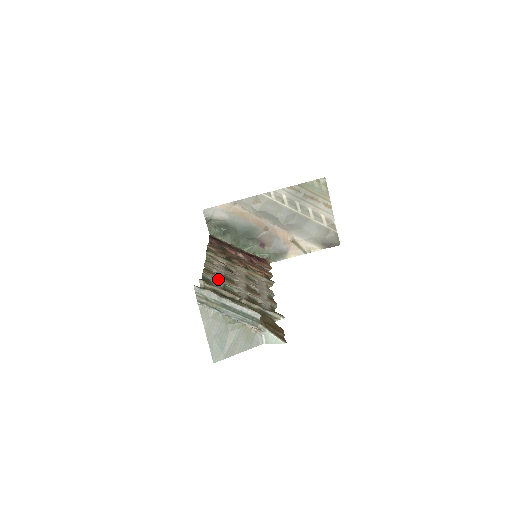
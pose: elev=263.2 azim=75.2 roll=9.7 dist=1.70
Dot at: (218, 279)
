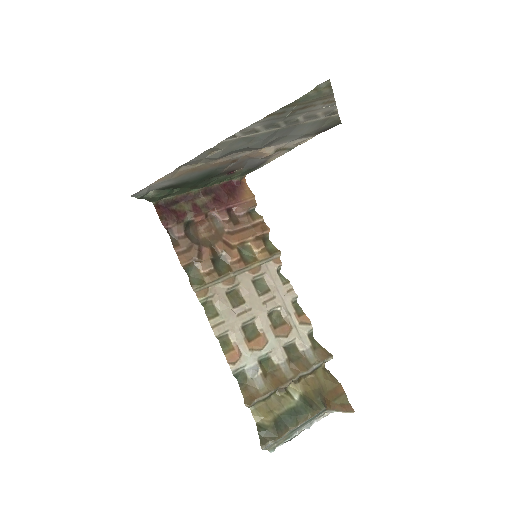
Dot at: (247, 357)
